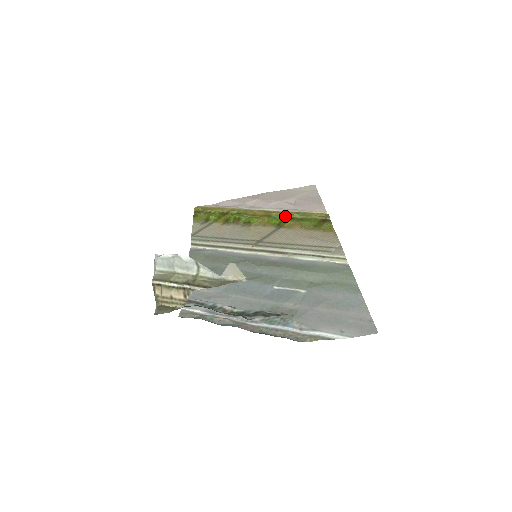
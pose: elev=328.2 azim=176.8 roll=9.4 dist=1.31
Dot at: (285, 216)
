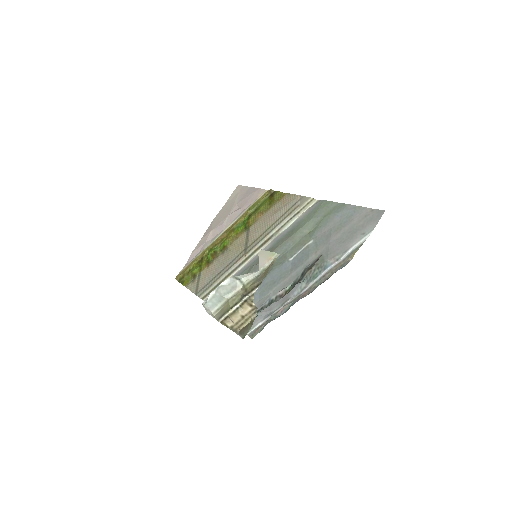
Dot at: (243, 219)
